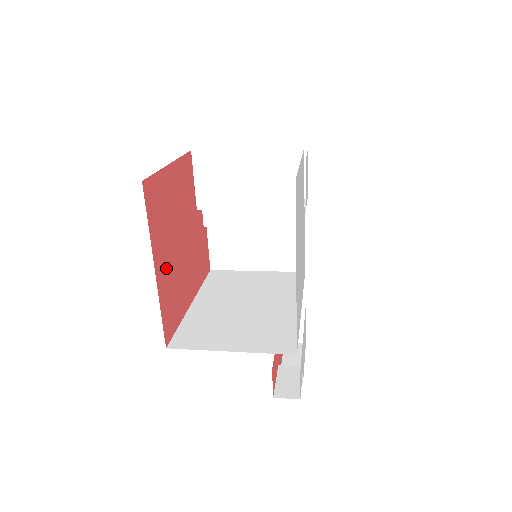
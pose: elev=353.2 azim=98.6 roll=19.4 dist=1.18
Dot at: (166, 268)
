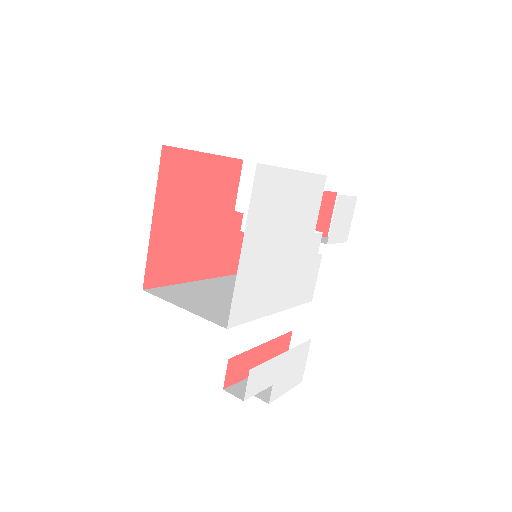
Dot at: (169, 228)
